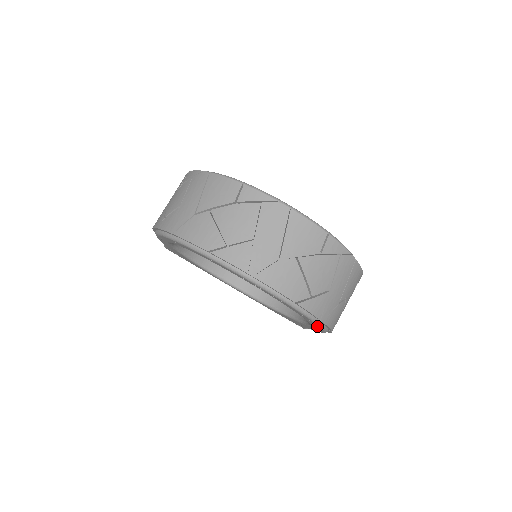
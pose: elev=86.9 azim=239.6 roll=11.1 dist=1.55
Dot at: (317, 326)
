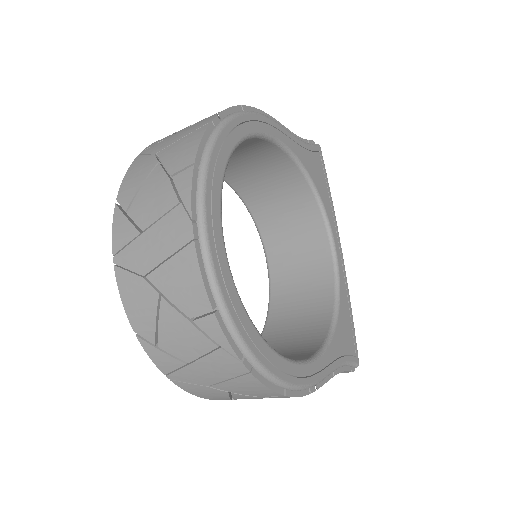
Dot at: occluded
